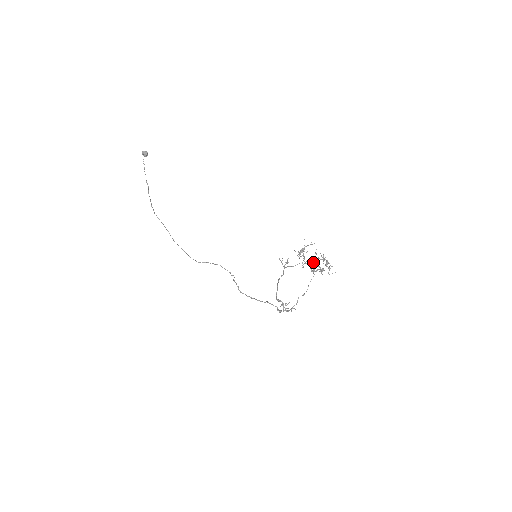
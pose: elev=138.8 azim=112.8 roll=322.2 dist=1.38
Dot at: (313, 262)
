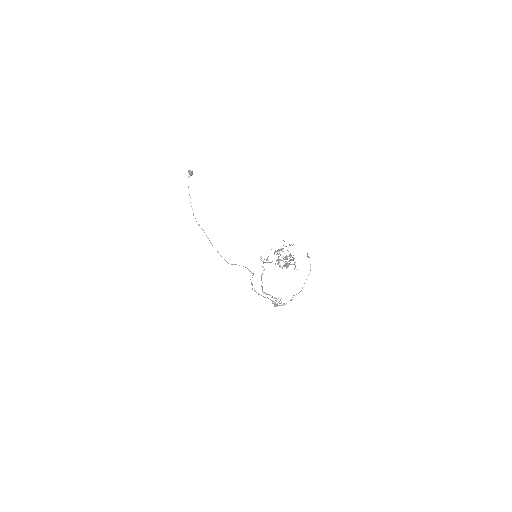
Dot at: occluded
